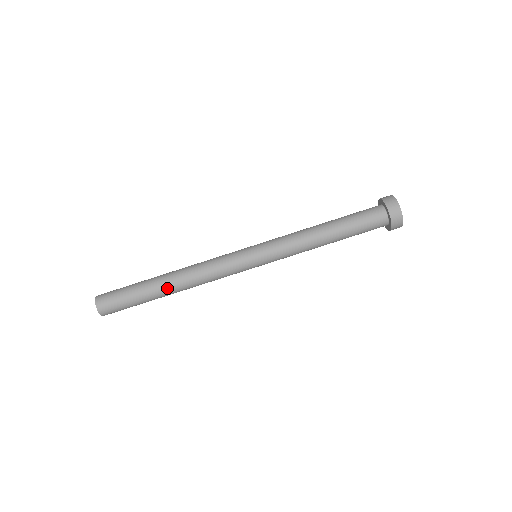
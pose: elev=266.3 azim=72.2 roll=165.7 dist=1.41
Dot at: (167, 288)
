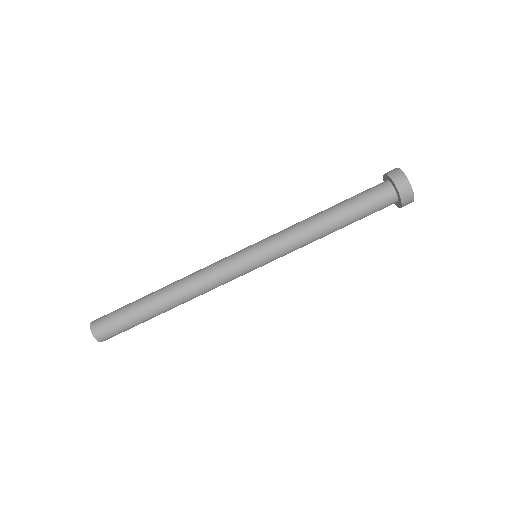
Dot at: (162, 299)
